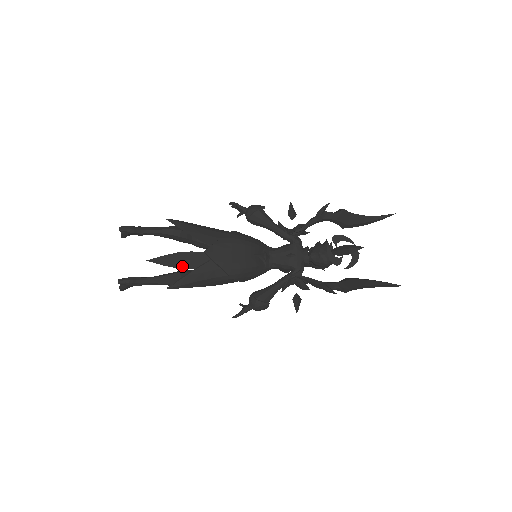
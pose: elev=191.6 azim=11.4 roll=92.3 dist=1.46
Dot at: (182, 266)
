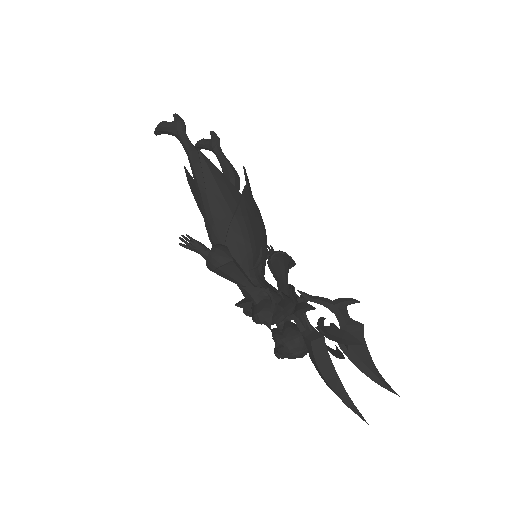
Dot at: (196, 196)
